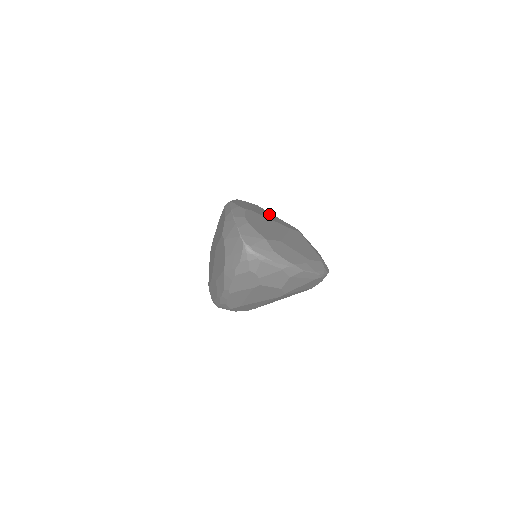
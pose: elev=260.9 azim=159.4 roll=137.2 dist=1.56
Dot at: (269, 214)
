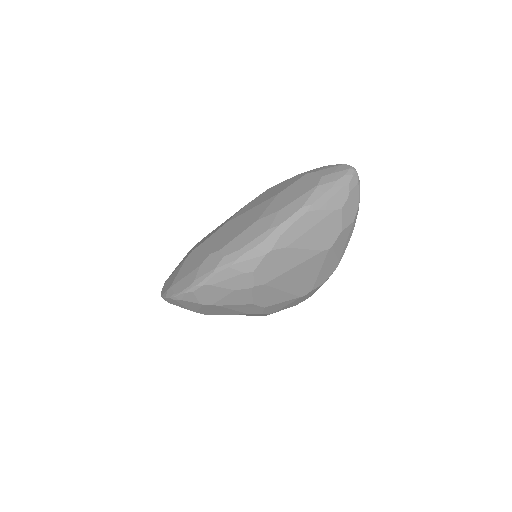
Dot at: occluded
